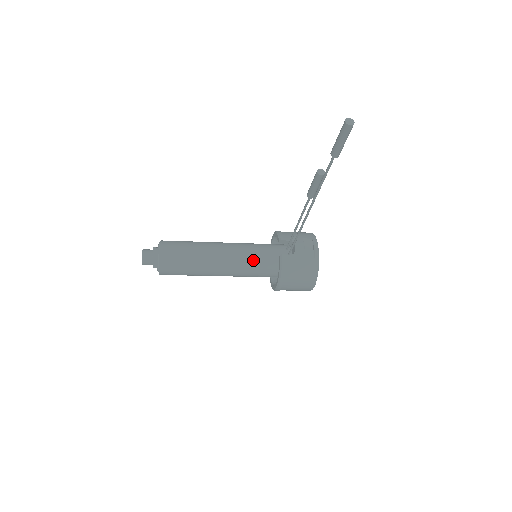
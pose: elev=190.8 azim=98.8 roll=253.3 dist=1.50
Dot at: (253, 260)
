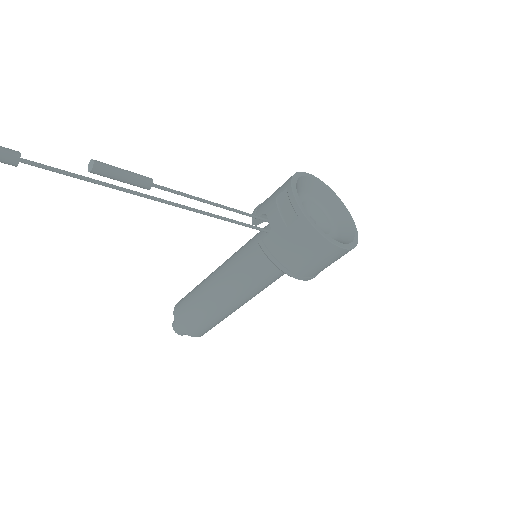
Dot at: (249, 267)
